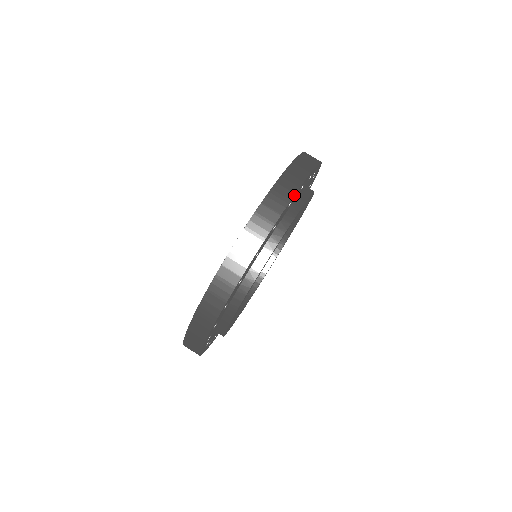
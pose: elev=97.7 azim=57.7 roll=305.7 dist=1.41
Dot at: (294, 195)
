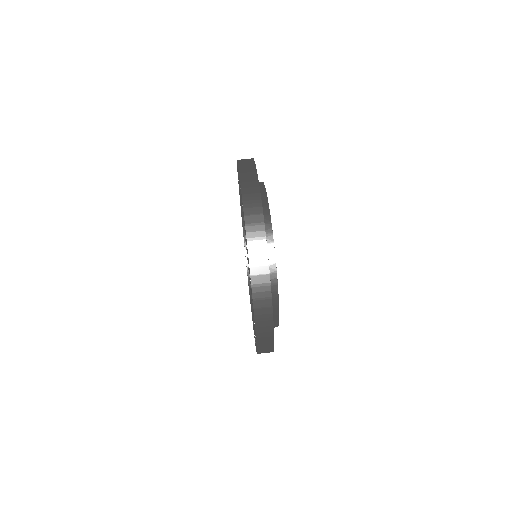
Dot at: (260, 194)
